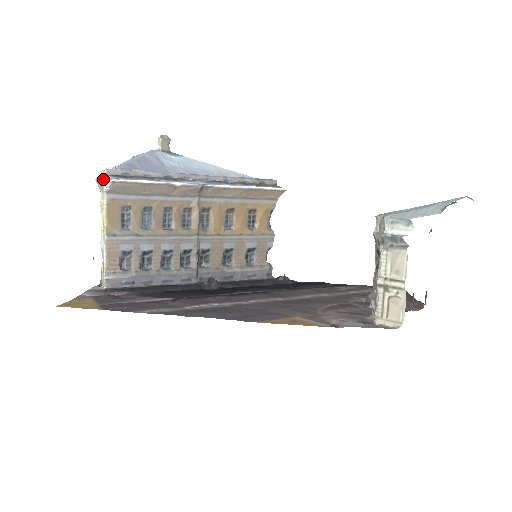
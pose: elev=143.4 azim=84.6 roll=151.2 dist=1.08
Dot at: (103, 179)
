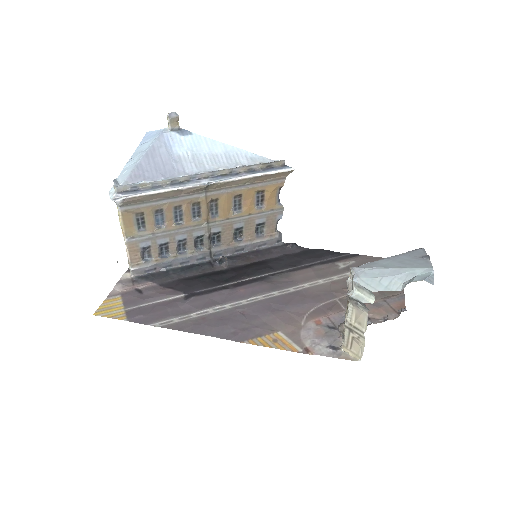
Dot at: (114, 199)
